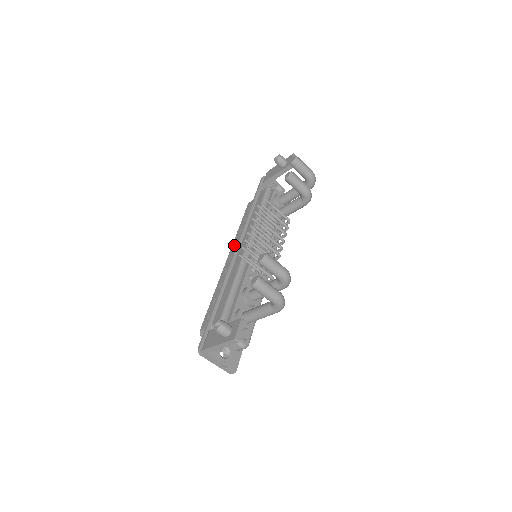
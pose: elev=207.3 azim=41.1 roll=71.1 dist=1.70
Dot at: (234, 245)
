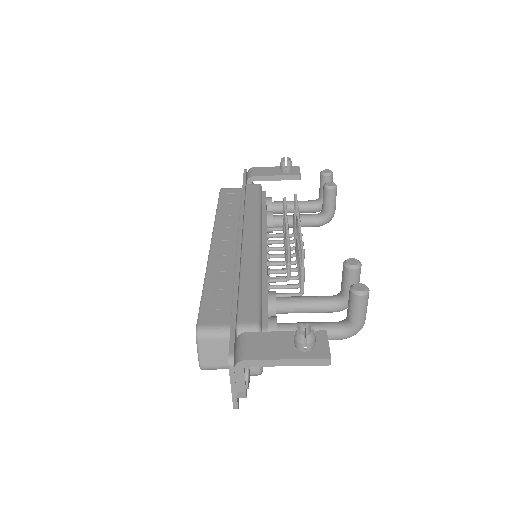
Dot at: (221, 229)
